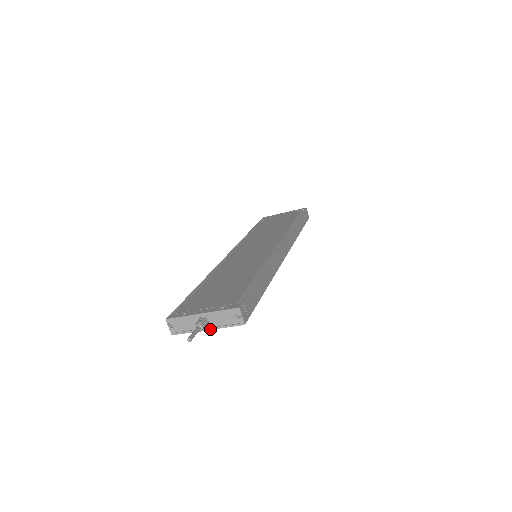
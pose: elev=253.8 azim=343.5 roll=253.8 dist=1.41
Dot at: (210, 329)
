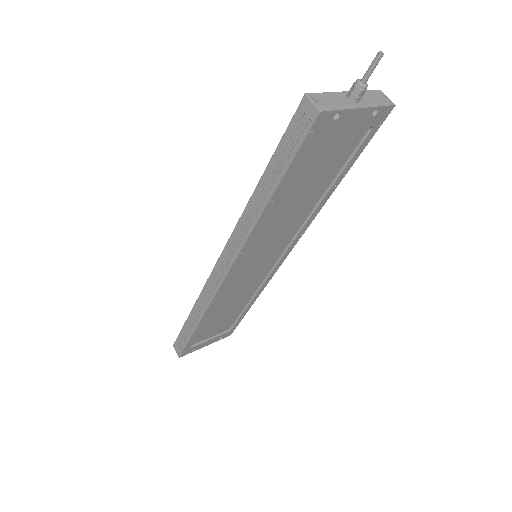
Dot at: (364, 107)
